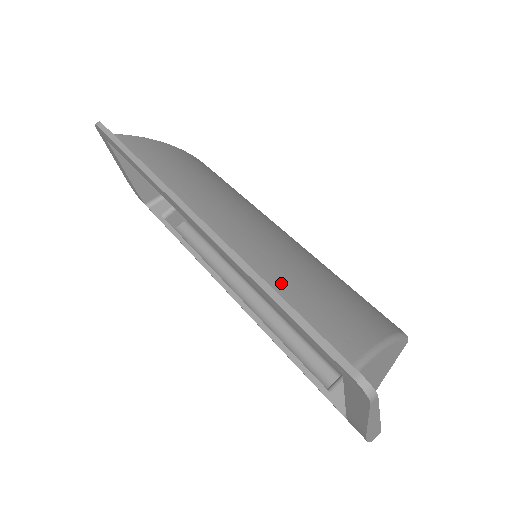
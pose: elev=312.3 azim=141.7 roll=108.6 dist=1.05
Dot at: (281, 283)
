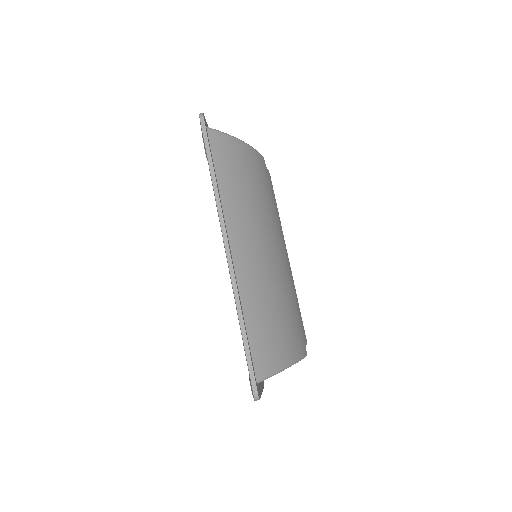
Dot at: (252, 313)
